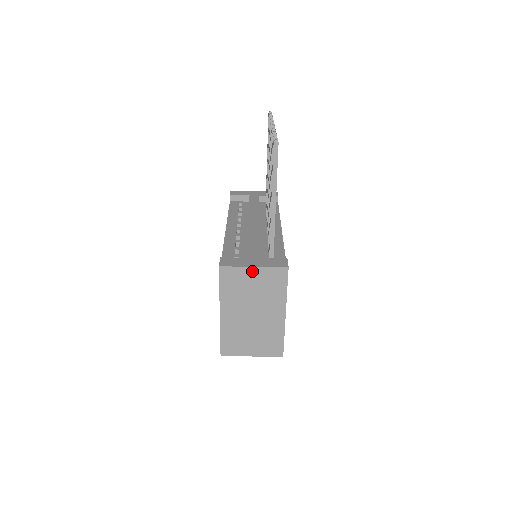
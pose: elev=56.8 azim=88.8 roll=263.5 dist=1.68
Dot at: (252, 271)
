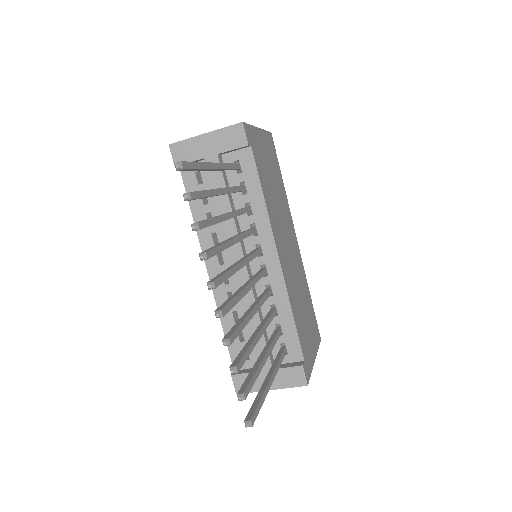
Dot at: (271, 388)
